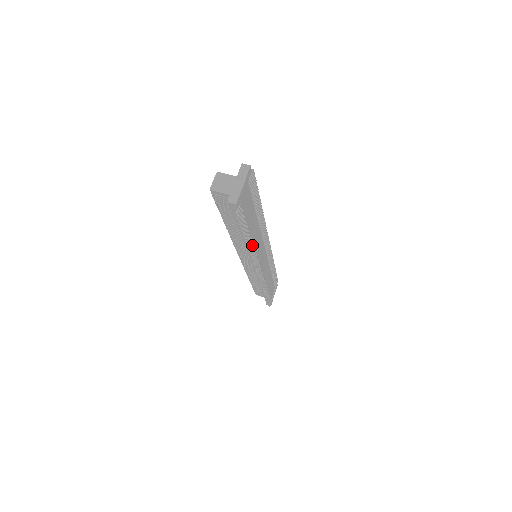
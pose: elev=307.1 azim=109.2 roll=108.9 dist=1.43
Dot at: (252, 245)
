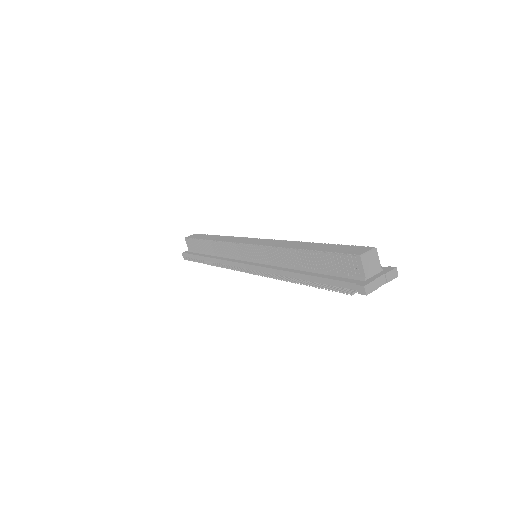
Dot at: (291, 277)
